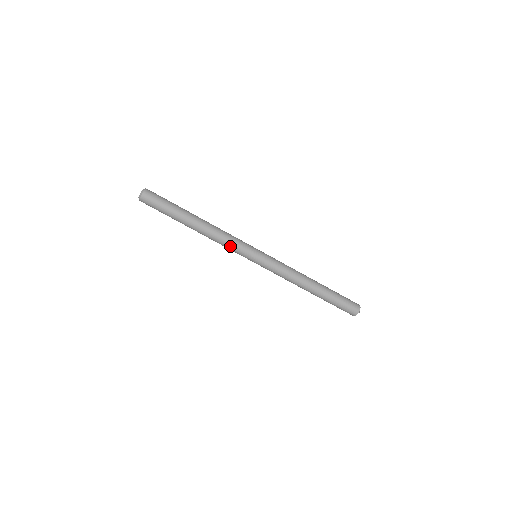
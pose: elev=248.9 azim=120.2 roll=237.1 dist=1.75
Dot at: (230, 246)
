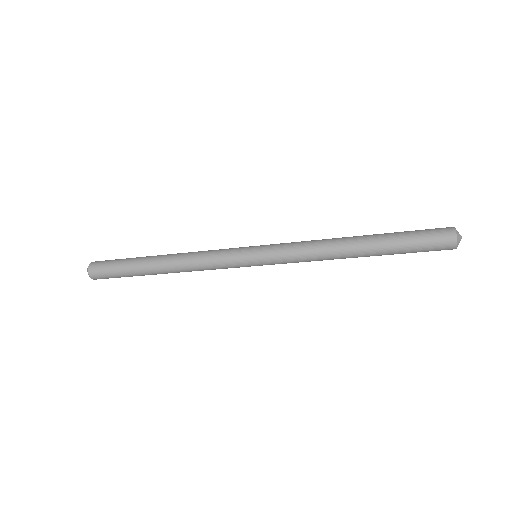
Dot at: occluded
